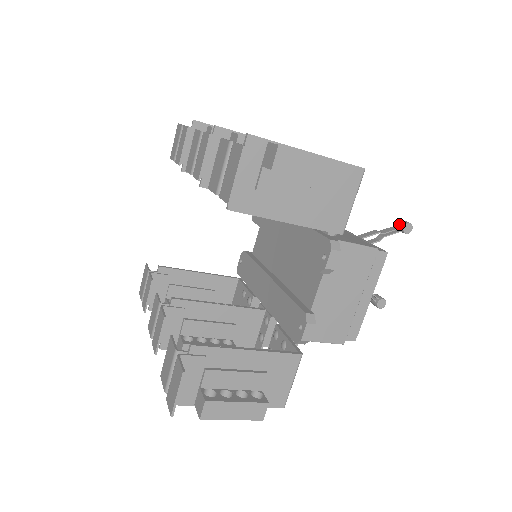
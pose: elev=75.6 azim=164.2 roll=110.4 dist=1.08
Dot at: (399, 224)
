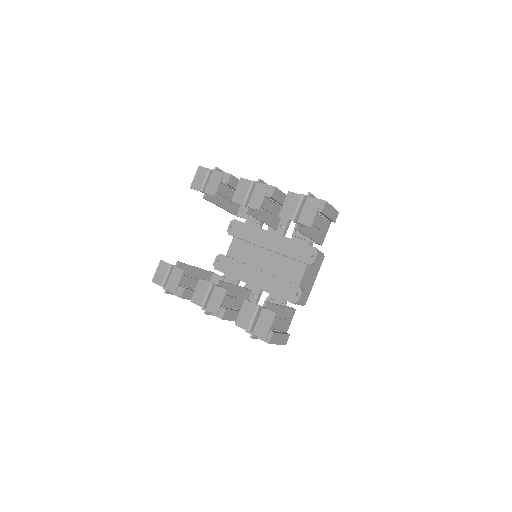
Dot at: occluded
